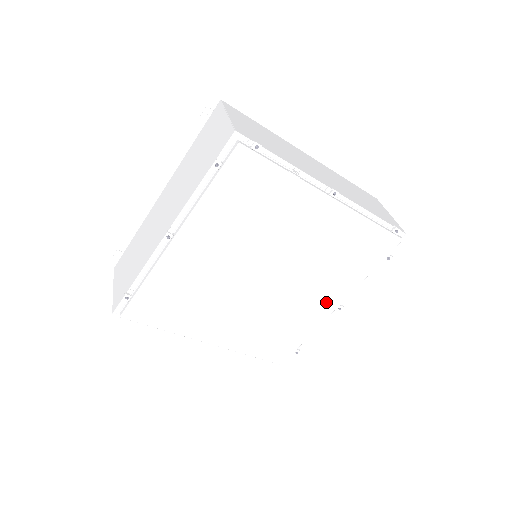
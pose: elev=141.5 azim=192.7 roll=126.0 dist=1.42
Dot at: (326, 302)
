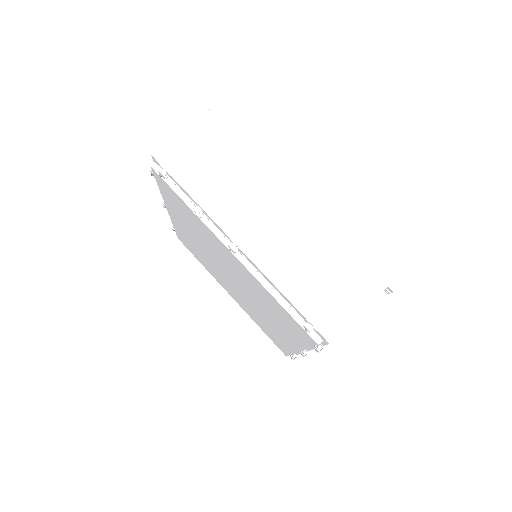
Dot at: (287, 338)
